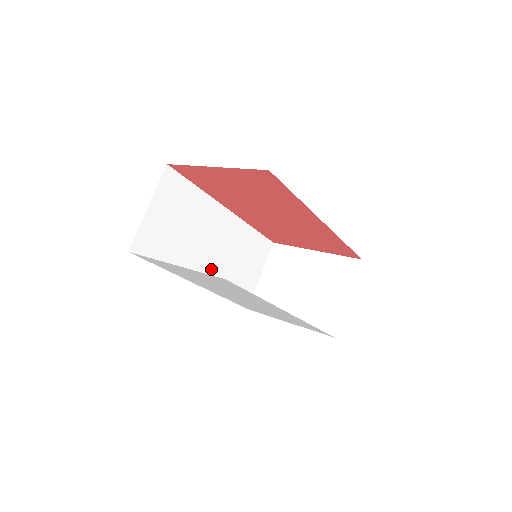
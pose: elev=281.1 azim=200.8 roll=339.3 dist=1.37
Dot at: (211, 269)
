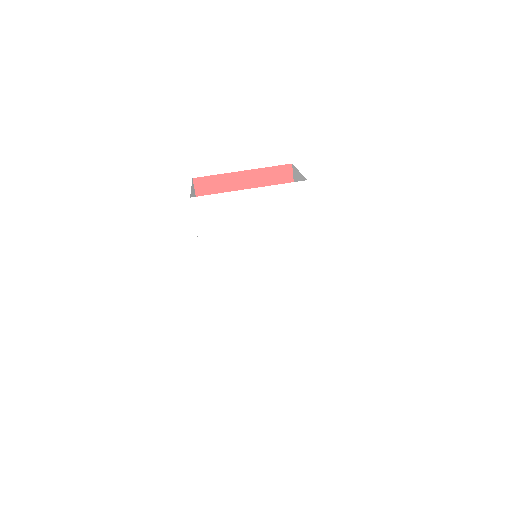
Dot at: occluded
